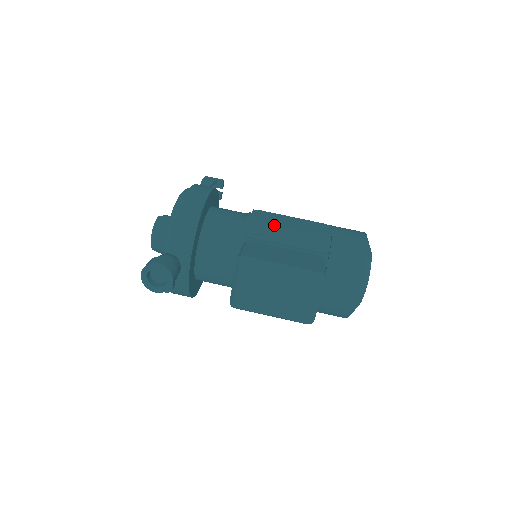
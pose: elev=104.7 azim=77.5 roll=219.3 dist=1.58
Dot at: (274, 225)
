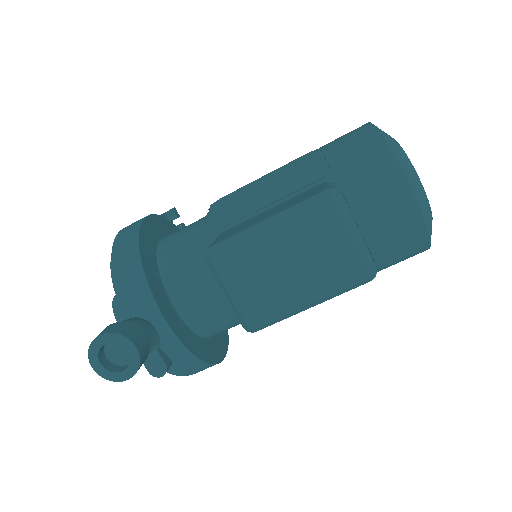
Dot at: (241, 195)
